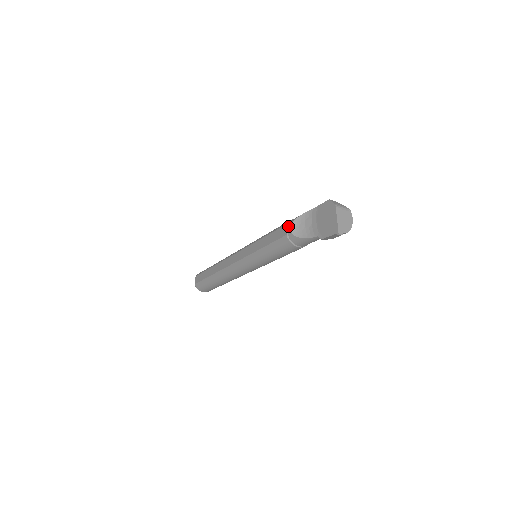
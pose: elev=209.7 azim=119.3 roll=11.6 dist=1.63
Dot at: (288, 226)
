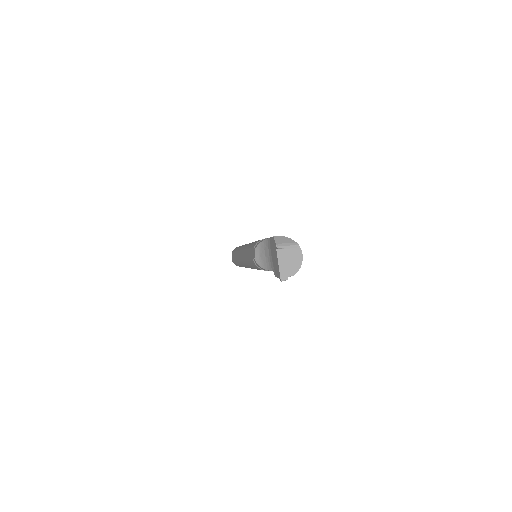
Dot at: (253, 251)
